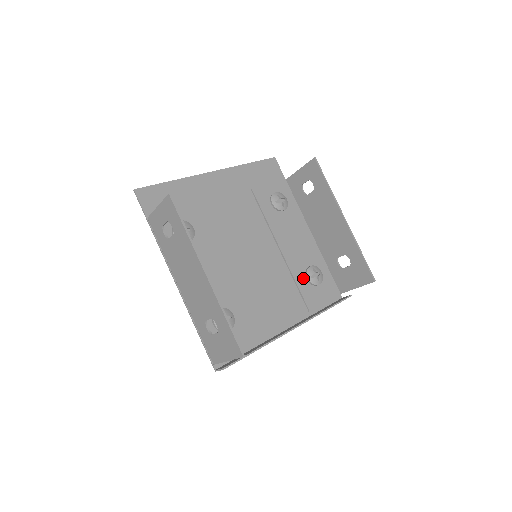
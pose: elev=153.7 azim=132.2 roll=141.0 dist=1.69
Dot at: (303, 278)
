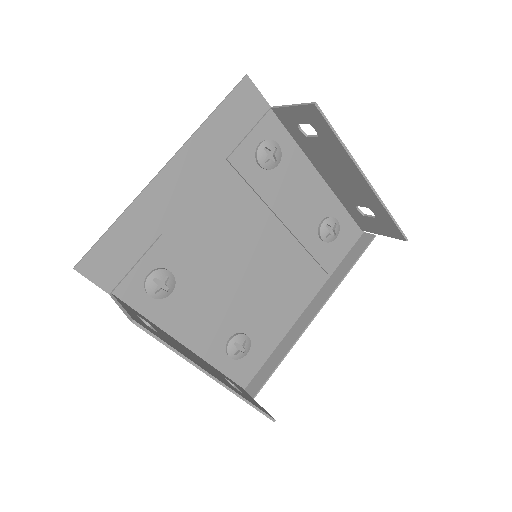
Dot at: (316, 241)
